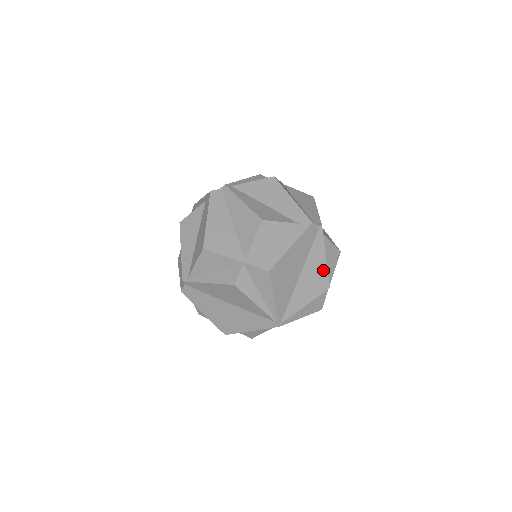
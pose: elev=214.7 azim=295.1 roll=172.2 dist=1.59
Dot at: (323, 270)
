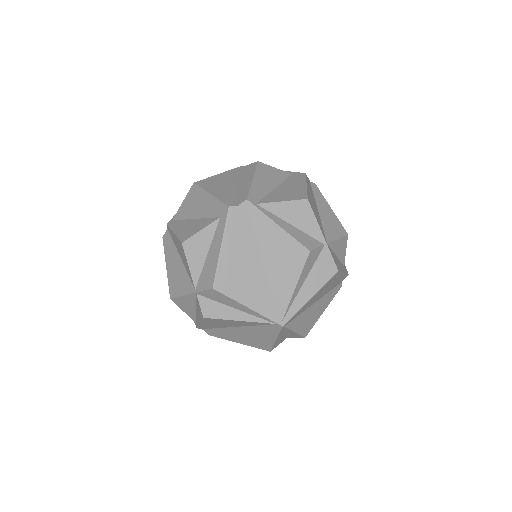
Dot at: (286, 239)
